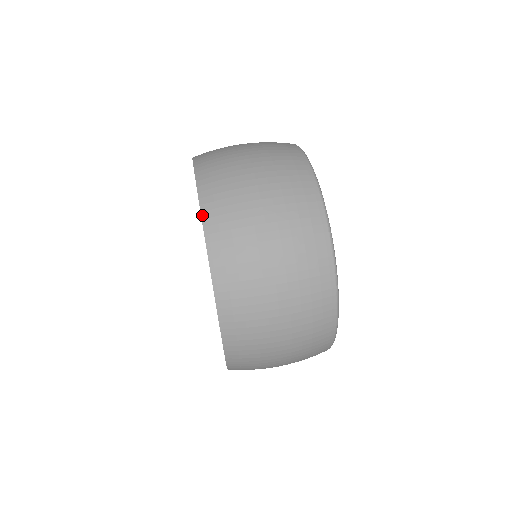
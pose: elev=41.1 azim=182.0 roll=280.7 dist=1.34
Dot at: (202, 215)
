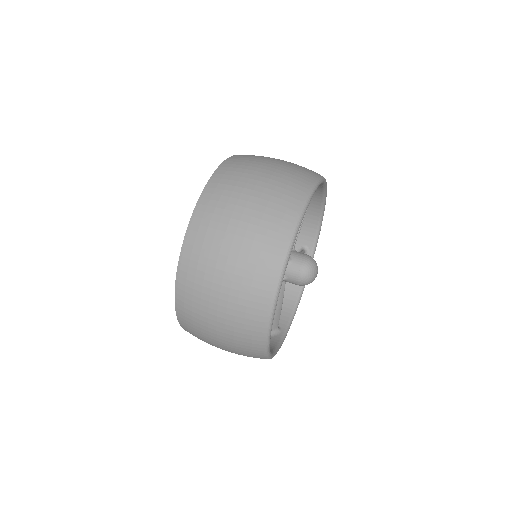
Dot at: (175, 300)
